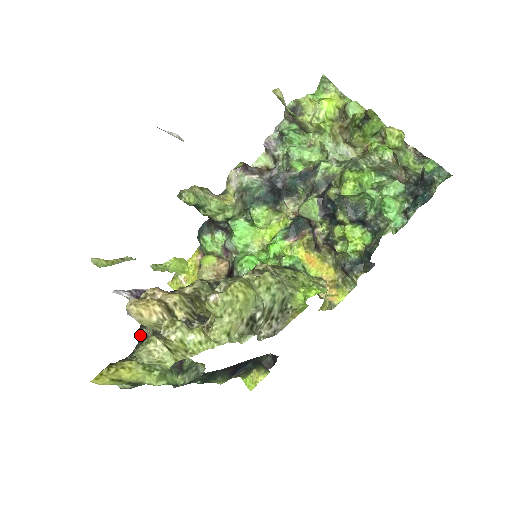
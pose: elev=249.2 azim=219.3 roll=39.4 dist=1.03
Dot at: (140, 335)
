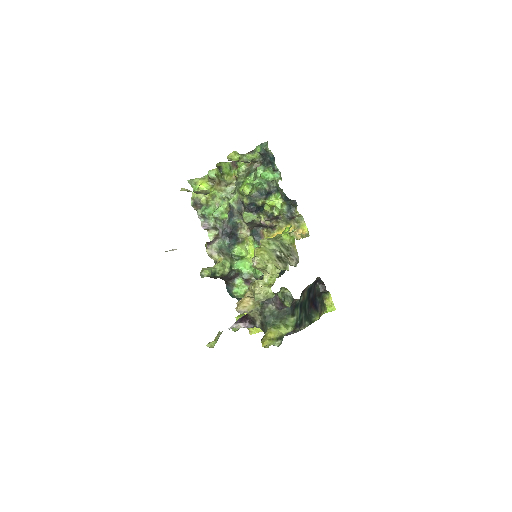
Dot at: (259, 327)
